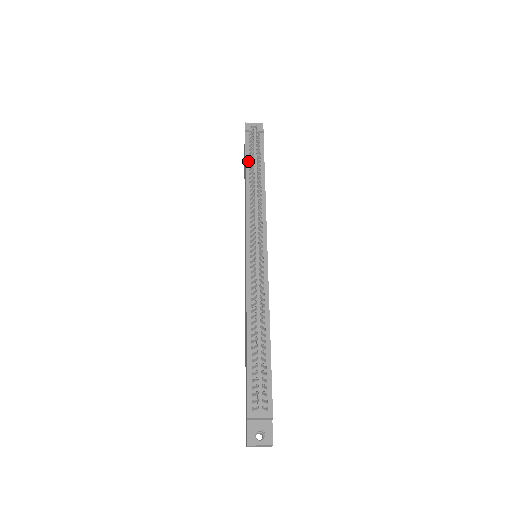
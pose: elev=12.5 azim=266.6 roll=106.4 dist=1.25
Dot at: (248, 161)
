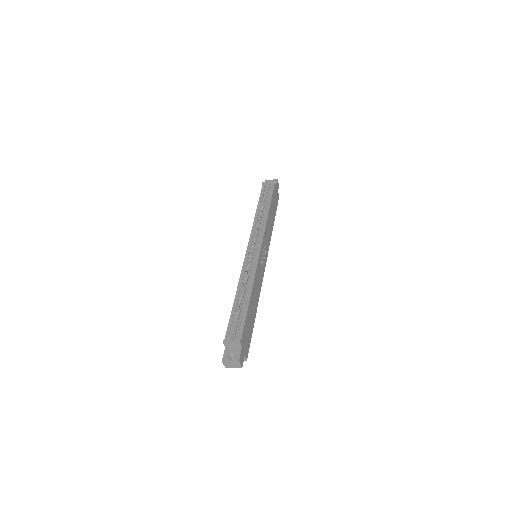
Dot at: (260, 201)
